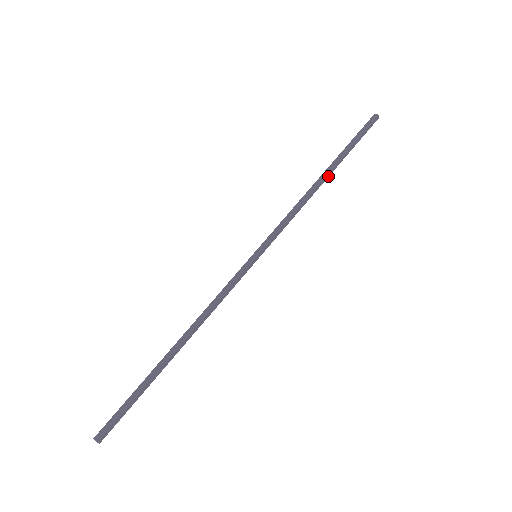
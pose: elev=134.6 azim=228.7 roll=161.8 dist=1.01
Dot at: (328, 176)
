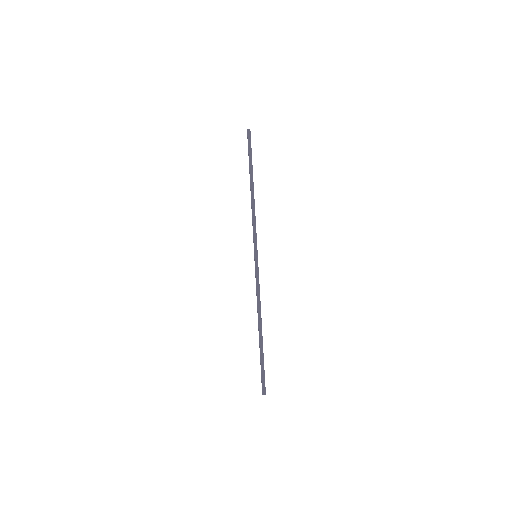
Dot at: (253, 185)
